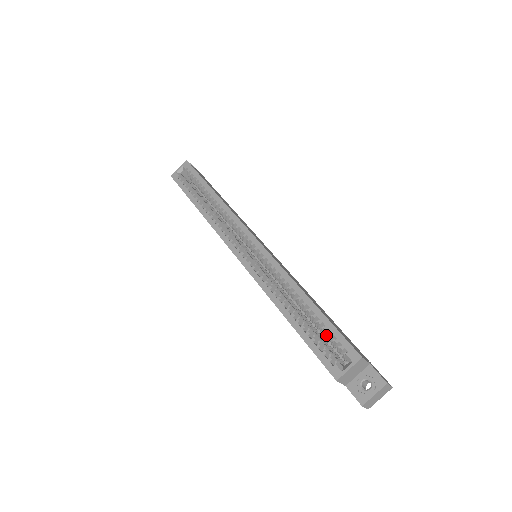
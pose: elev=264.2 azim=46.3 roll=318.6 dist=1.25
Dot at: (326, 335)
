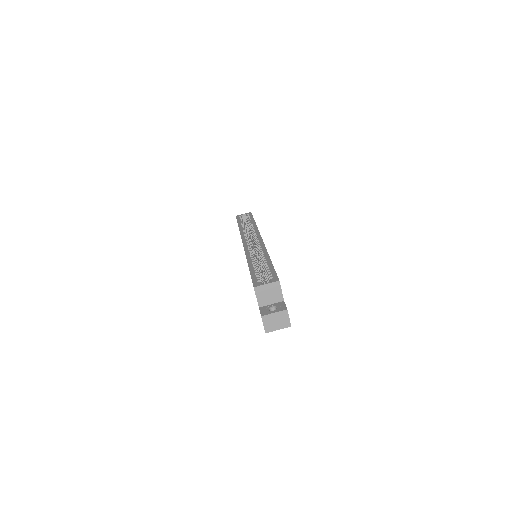
Dot at: occluded
